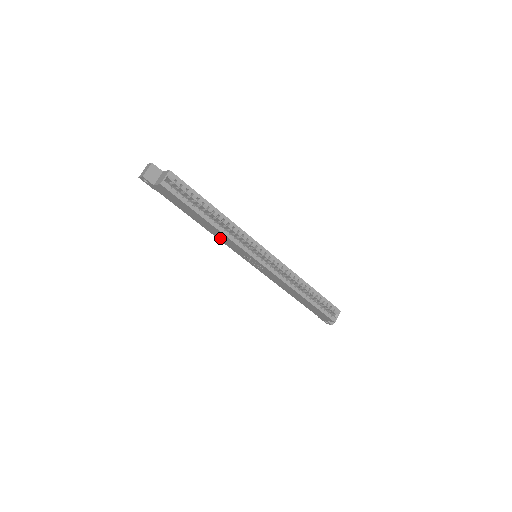
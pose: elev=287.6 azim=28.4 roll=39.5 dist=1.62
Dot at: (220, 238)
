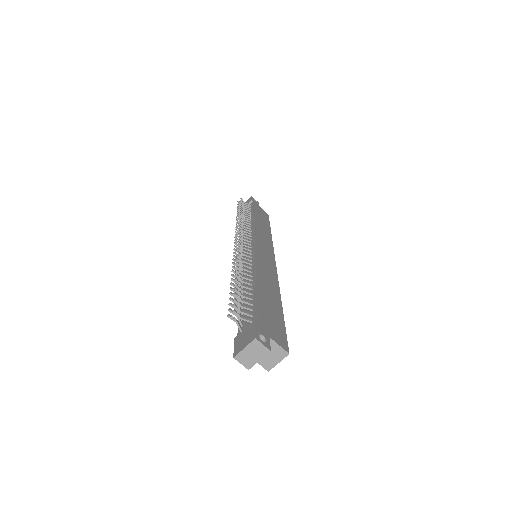
Dot at: occluded
